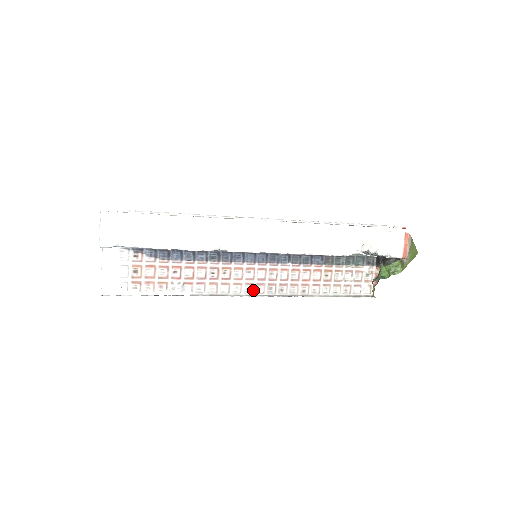
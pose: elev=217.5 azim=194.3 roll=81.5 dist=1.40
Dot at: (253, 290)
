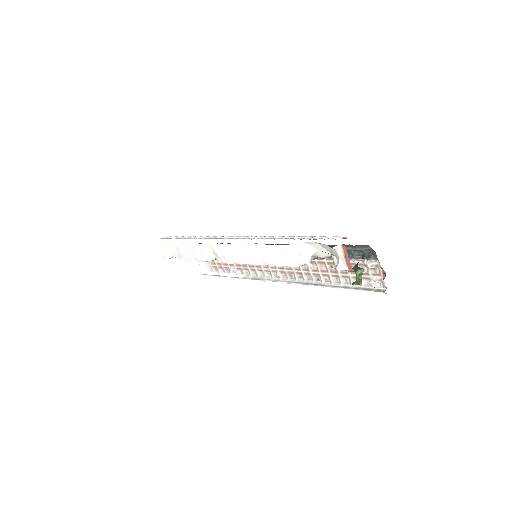
Dot at: (279, 276)
